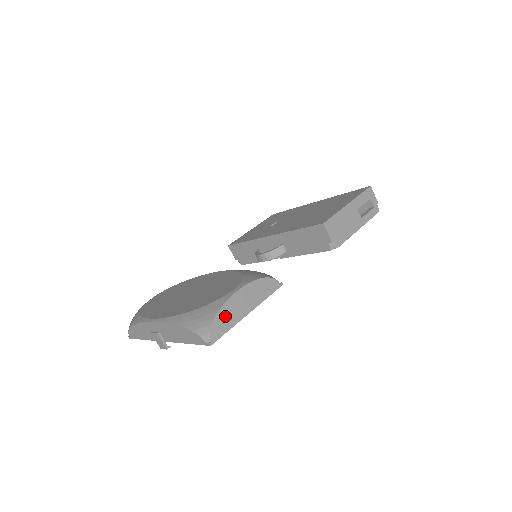
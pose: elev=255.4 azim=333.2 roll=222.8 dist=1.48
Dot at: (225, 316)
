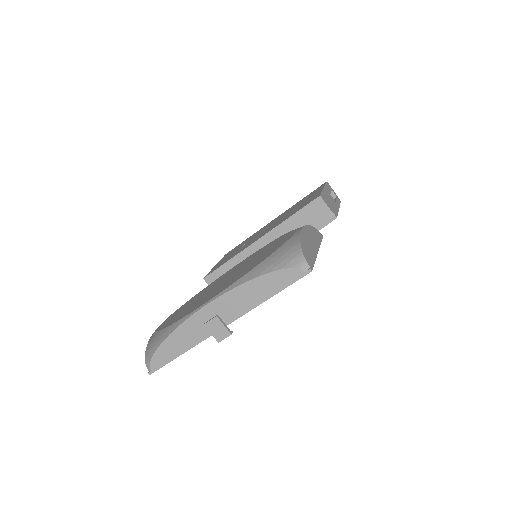
Dot at: (306, 248)
